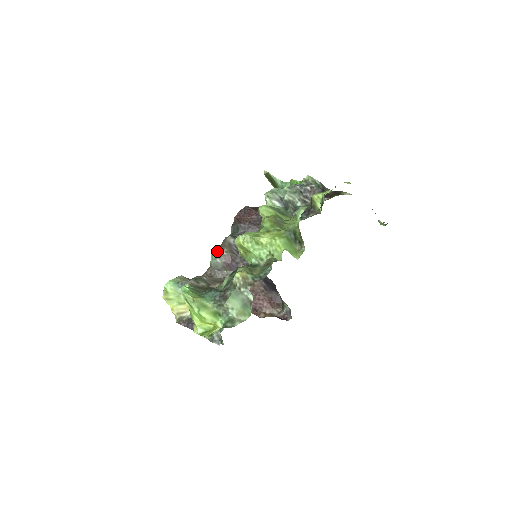
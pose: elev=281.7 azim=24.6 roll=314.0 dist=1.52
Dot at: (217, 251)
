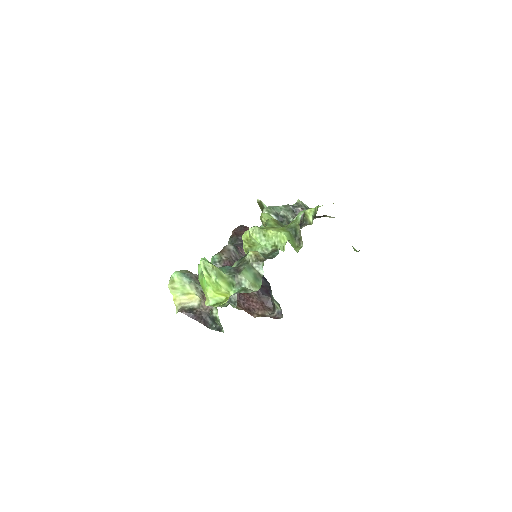
Dot at: (217, 256)
